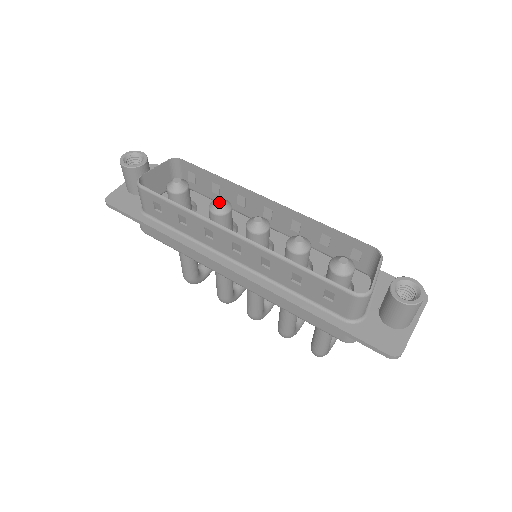
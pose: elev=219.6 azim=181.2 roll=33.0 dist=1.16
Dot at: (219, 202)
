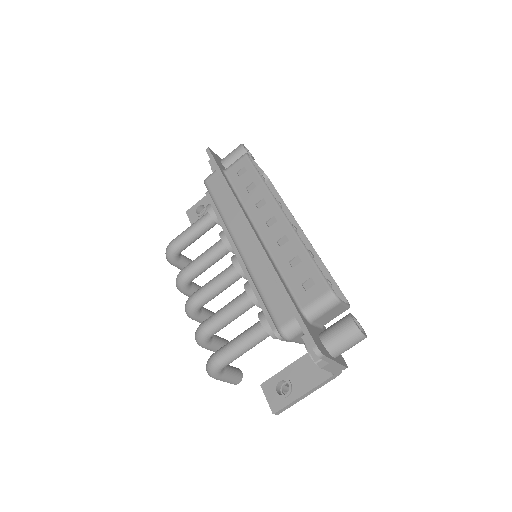
Dot at: (280, 203)
